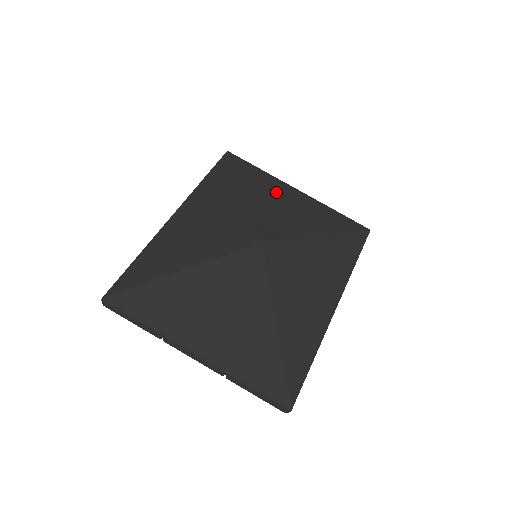
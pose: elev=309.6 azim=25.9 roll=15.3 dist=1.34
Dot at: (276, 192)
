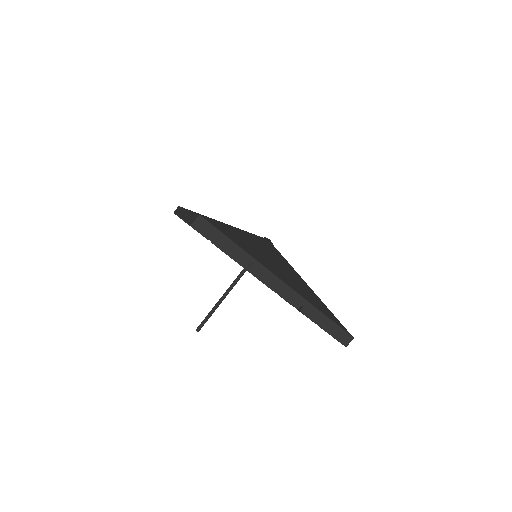
Dot at: occluded
